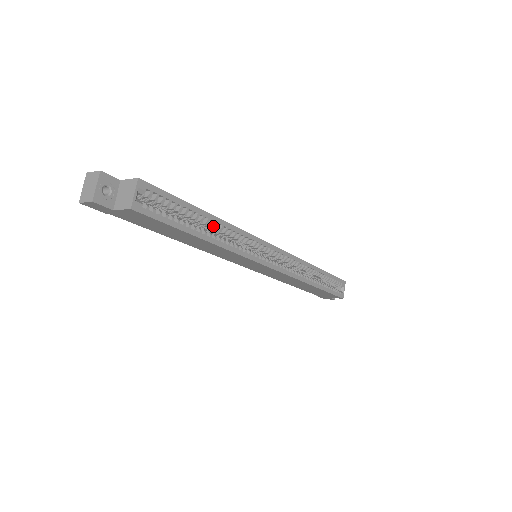
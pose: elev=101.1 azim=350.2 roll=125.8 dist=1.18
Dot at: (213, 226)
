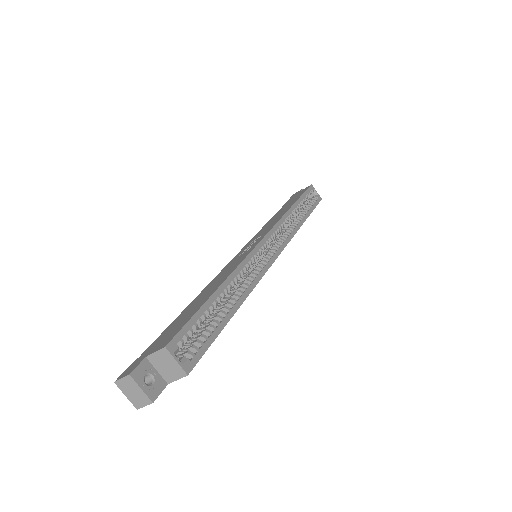
Dot at: (227, 290)
